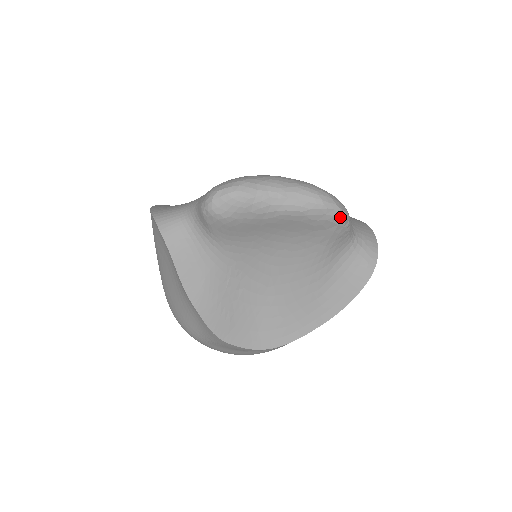
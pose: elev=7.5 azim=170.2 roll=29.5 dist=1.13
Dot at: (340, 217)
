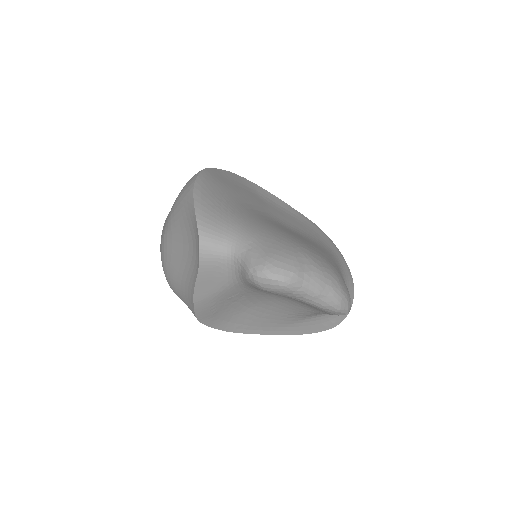
Dot at: occluded
